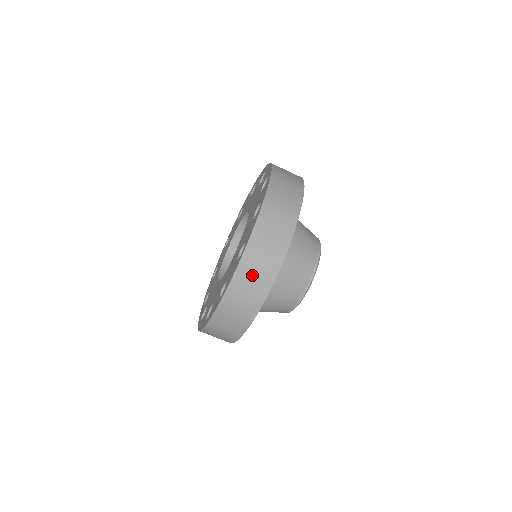
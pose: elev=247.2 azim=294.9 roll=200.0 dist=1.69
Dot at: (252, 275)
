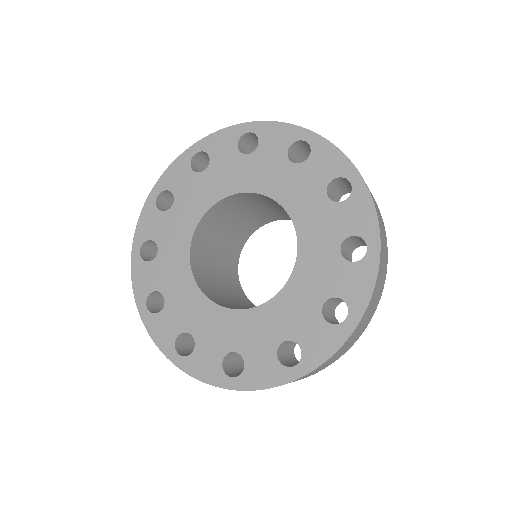
Dot at: occluded
